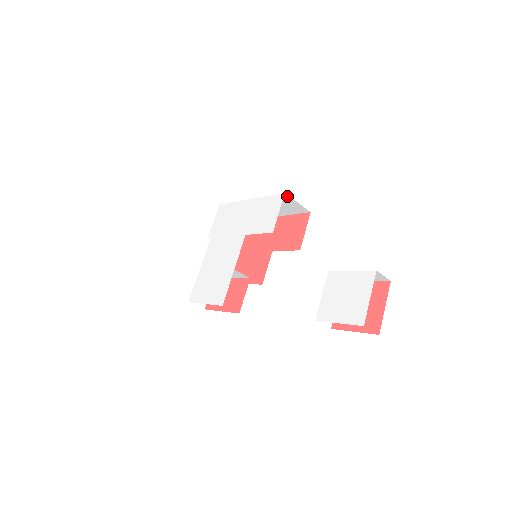
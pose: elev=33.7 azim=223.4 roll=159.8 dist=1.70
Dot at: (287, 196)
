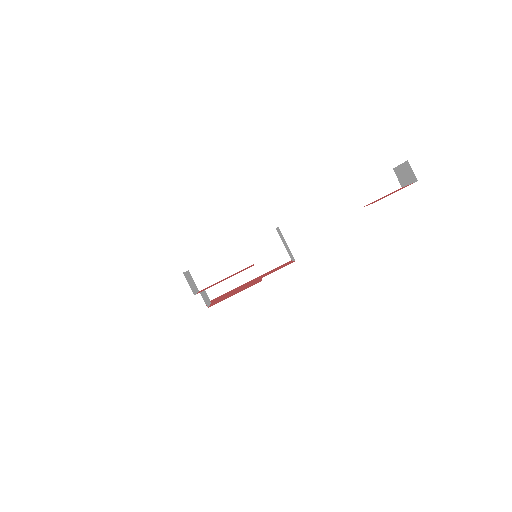
Dot at: (276, 235)
